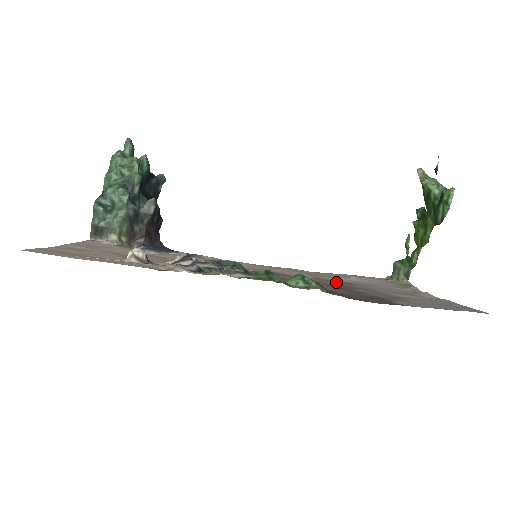
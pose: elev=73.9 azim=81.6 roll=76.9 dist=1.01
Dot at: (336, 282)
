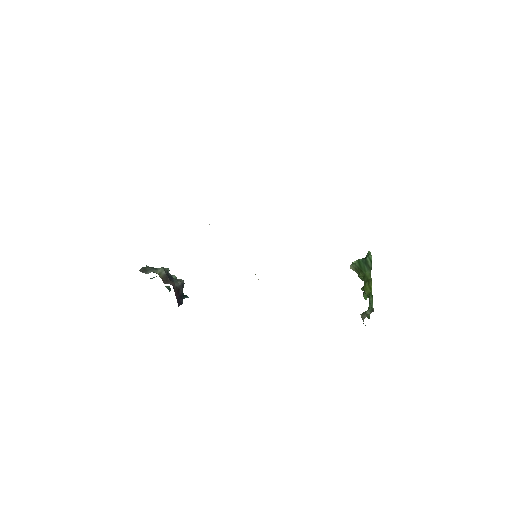
Dot at: occluded
